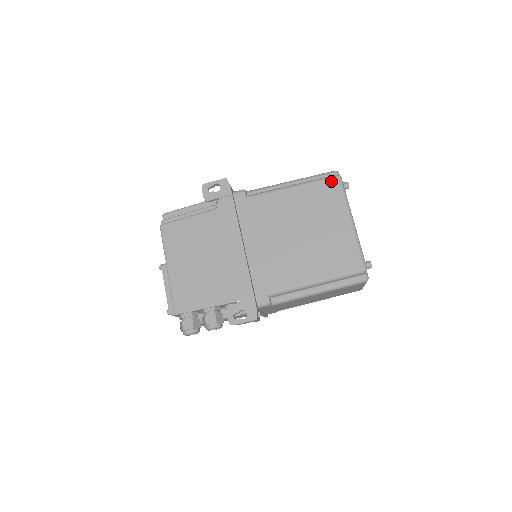
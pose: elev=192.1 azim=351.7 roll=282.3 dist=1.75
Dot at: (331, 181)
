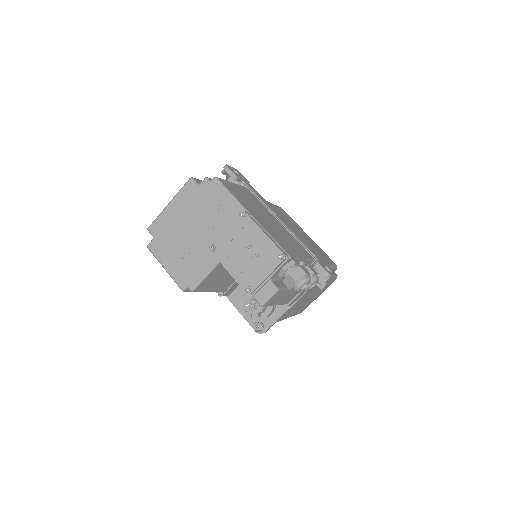
Dot at: (282, 209)
